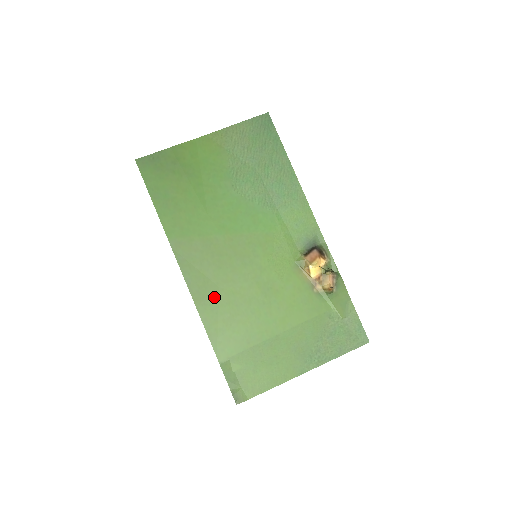
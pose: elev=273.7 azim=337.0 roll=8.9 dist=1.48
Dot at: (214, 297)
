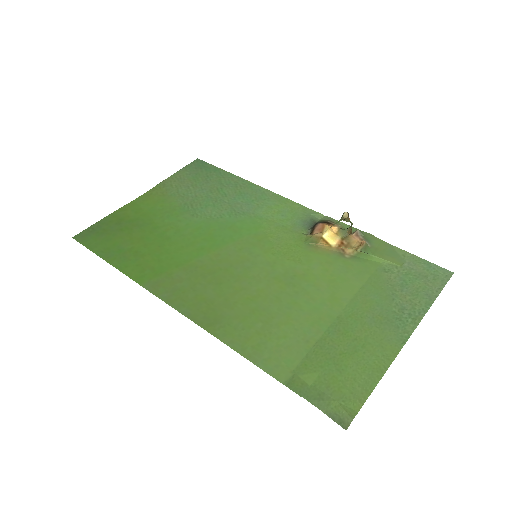
Dot at: (229, 314)
